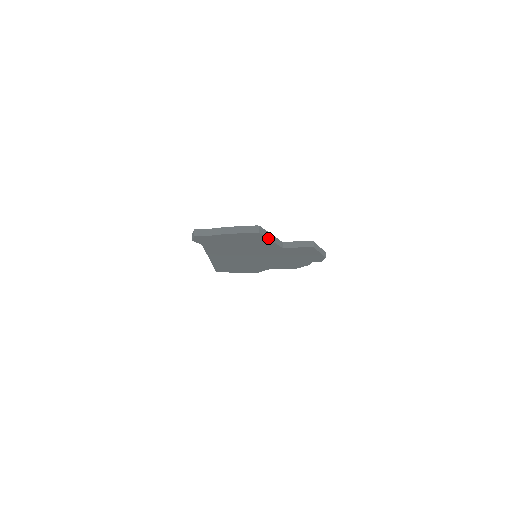
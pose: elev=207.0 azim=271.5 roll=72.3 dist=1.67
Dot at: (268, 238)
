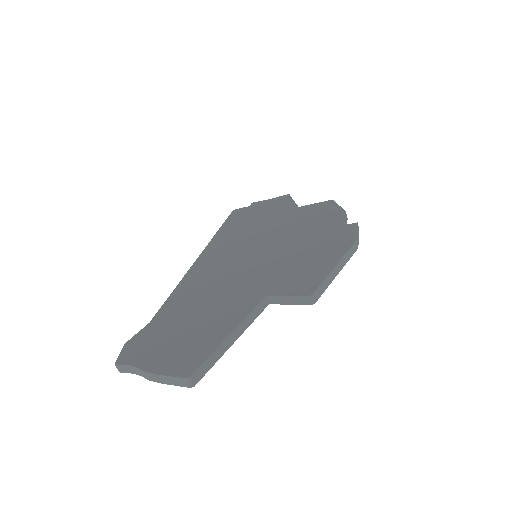
Dot at: (223, 353)
